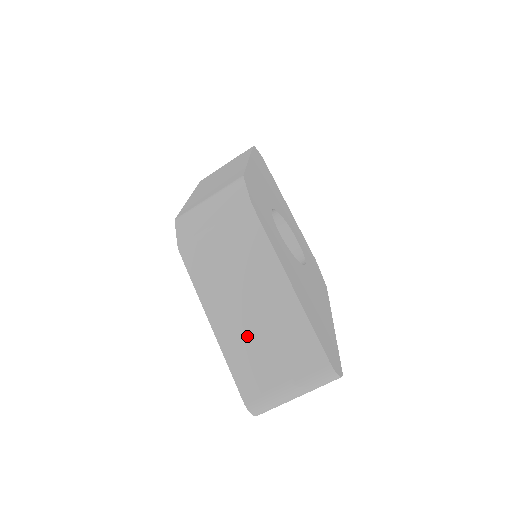
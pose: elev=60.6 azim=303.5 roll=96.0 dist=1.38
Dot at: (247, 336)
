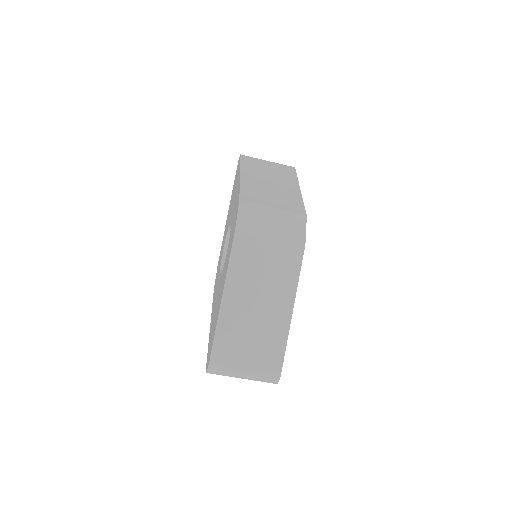
Dot at: (242, 323)
